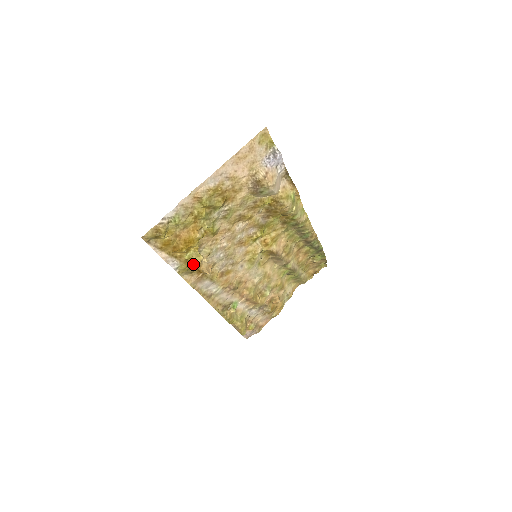
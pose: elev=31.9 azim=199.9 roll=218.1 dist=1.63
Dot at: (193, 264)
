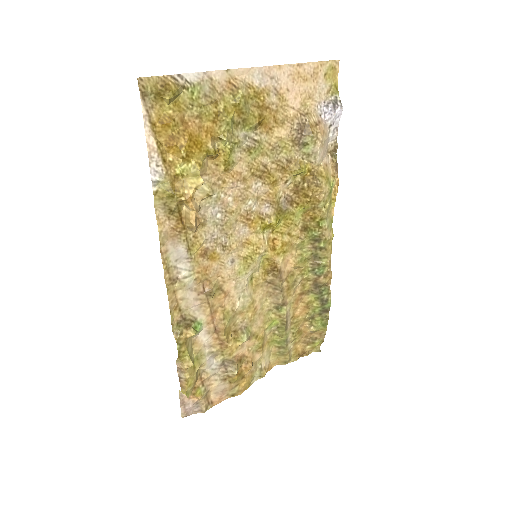
Dot at: (183, 189)
